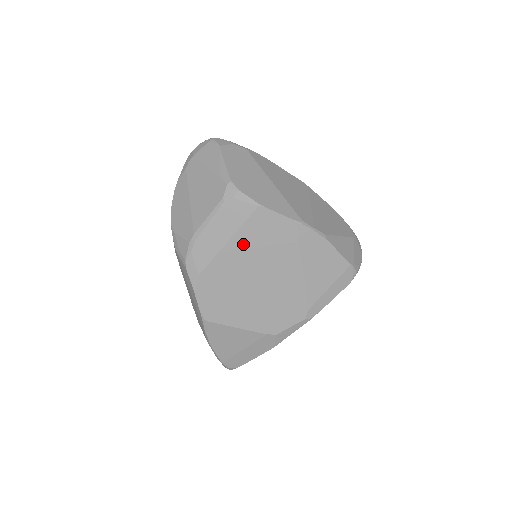
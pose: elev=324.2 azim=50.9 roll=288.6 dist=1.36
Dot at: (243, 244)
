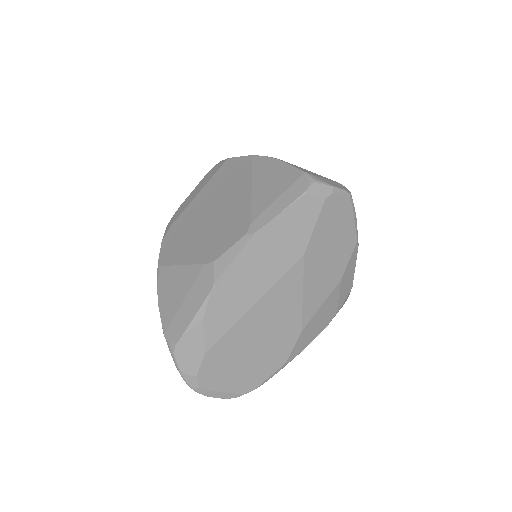
Dot at: (209, 189)
